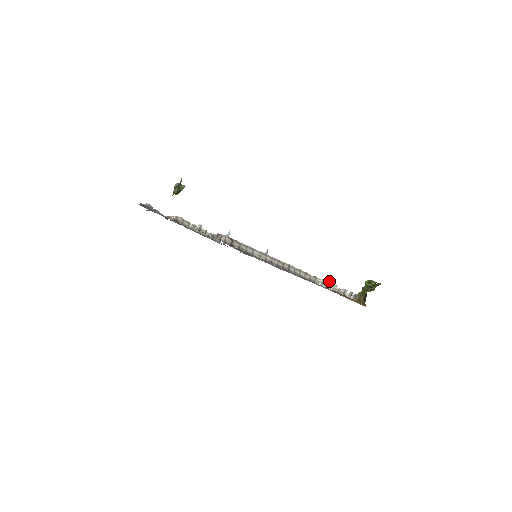
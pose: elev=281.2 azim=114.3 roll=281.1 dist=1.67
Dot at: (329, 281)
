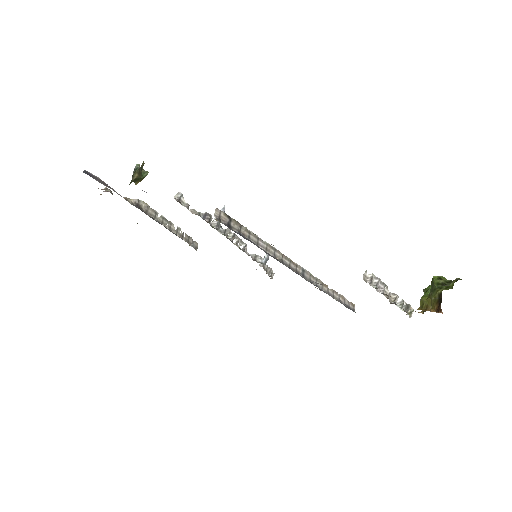
Dot at: (379, 278)
